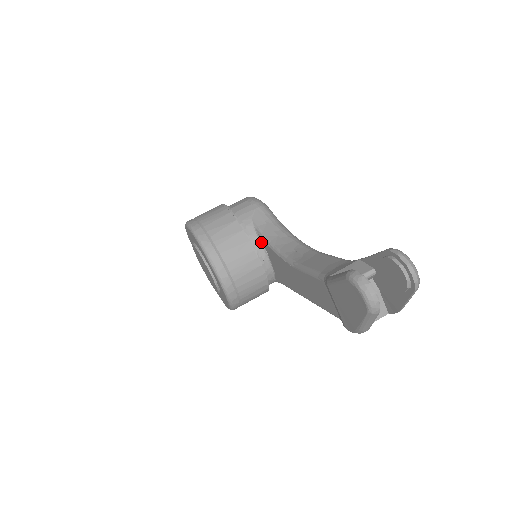
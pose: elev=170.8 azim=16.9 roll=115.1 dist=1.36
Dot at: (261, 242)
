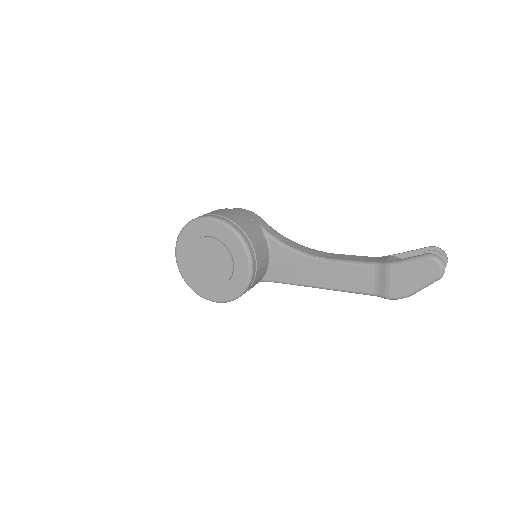
Dot at: (268, 244)
